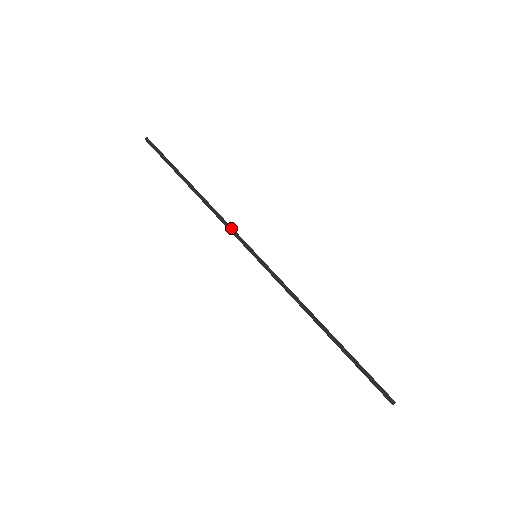
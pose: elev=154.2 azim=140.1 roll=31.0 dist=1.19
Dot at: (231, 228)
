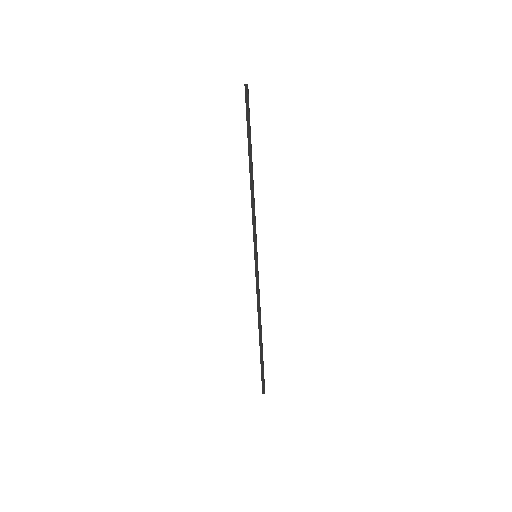
Dot at: occluded
